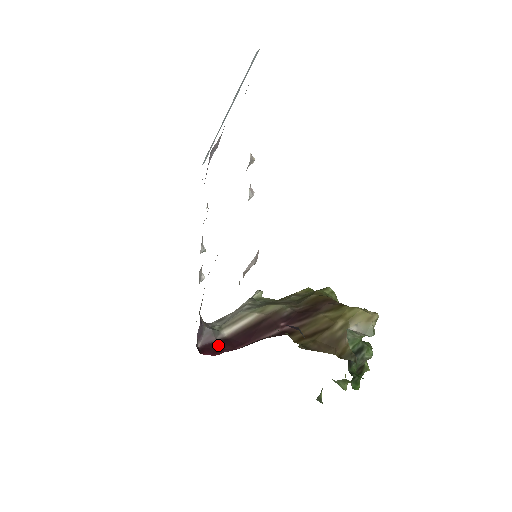
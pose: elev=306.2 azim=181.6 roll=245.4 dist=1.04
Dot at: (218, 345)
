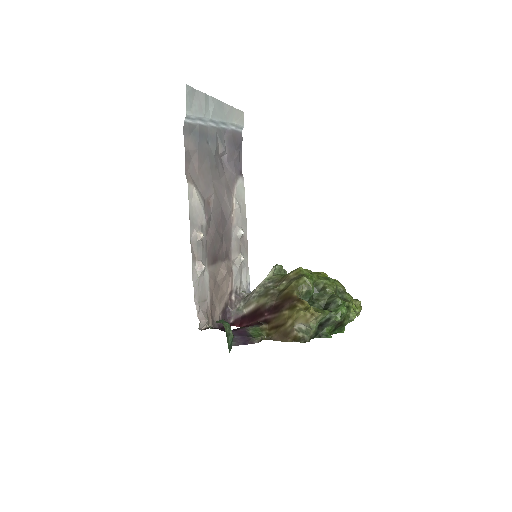
Dot at: (242, 320)
